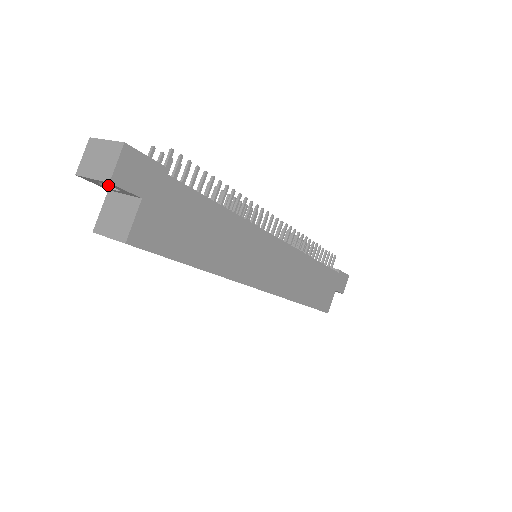
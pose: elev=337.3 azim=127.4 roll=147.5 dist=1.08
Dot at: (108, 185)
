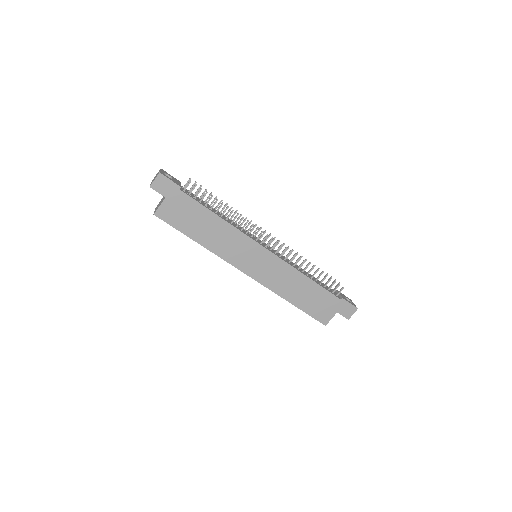
Dot at: occluded
